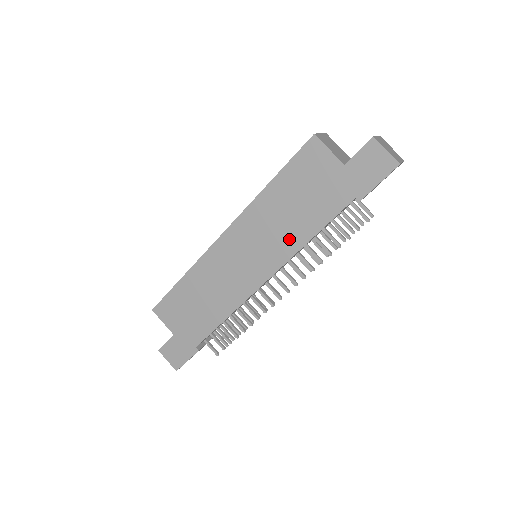
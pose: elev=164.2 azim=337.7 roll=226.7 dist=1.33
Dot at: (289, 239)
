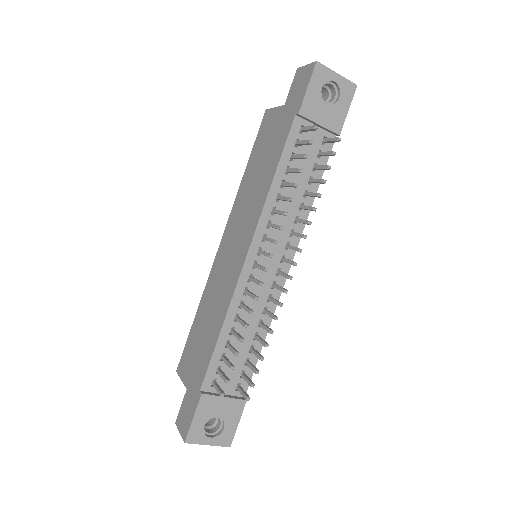
Dot at: (259, 198)
